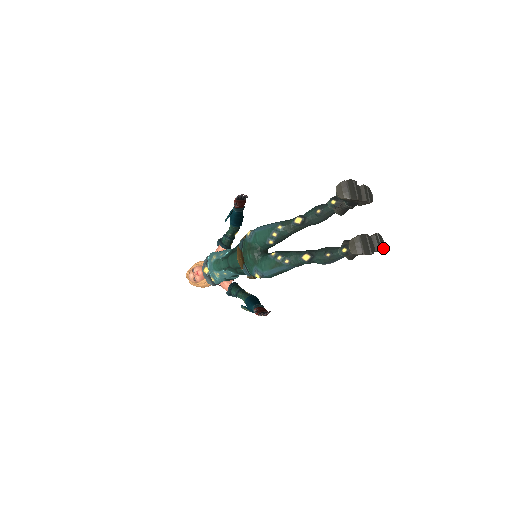
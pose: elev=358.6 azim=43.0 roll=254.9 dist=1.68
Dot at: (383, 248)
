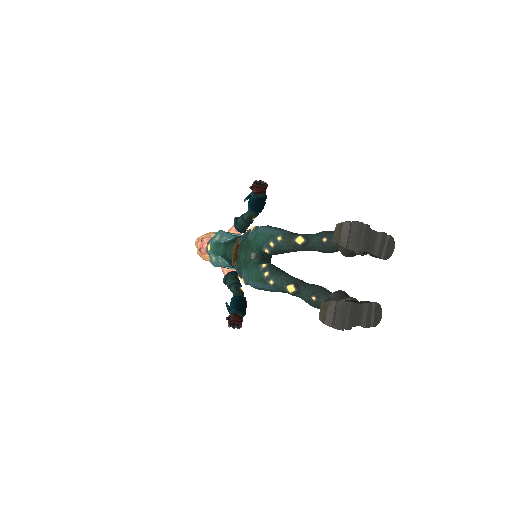
Dot at: (375, 324)
